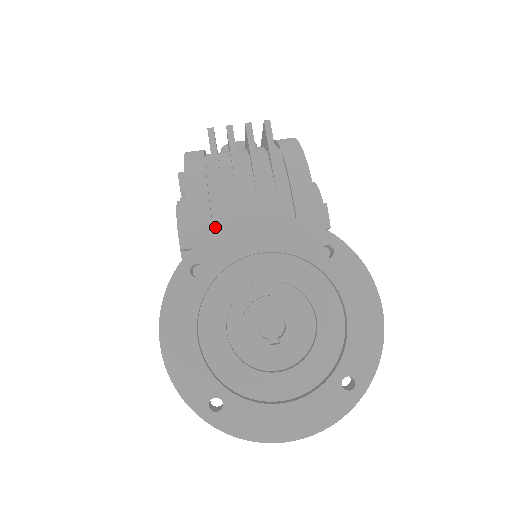
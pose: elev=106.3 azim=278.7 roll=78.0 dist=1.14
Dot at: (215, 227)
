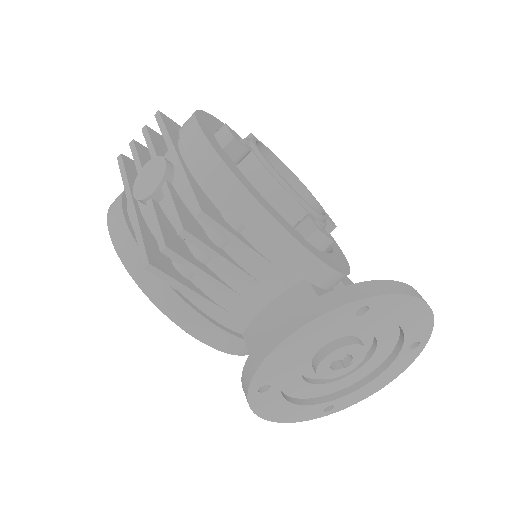
Dot at: (236, 330)
